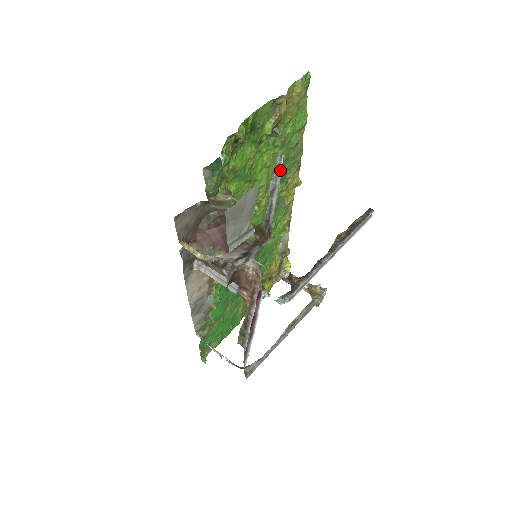
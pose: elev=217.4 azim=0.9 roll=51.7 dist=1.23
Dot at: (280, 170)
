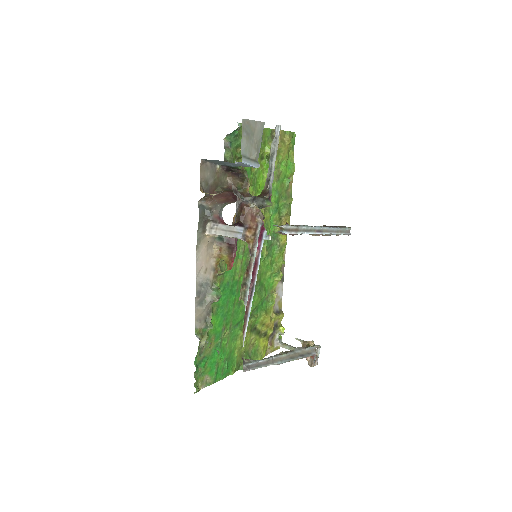
Dot at: (278, 138)
